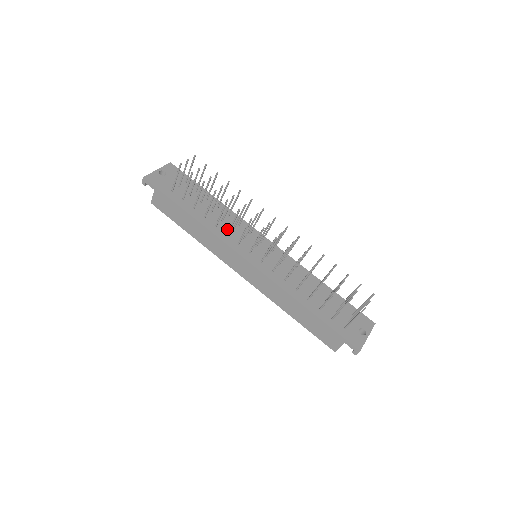
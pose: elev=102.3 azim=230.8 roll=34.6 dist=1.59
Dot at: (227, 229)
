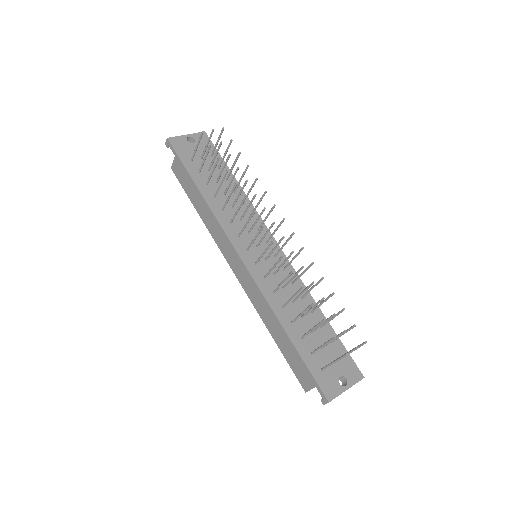
Dot at: occluded
